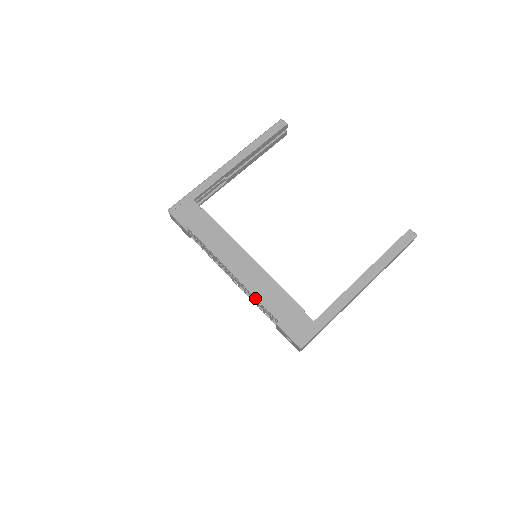
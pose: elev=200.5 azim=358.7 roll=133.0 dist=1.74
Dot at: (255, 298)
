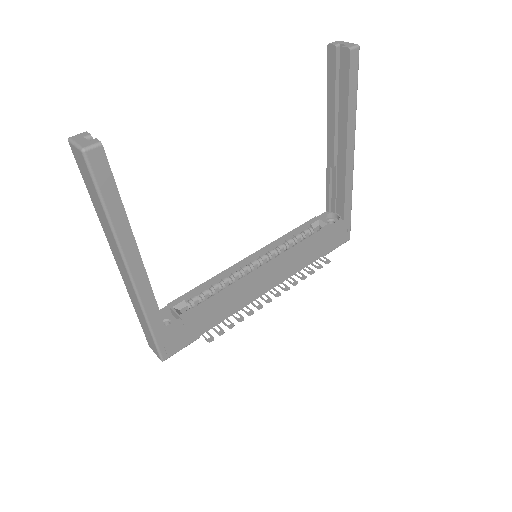
Dot at: (304, 276)
